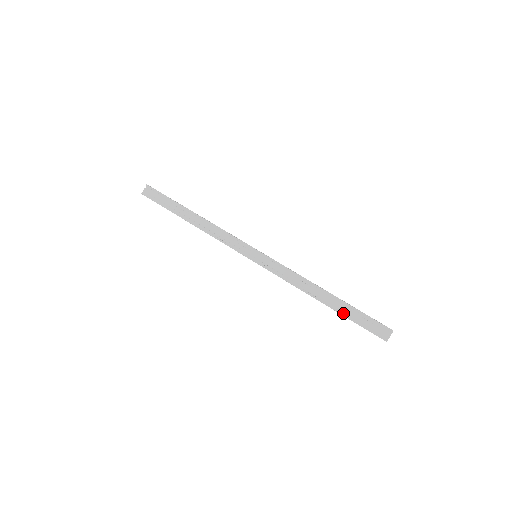
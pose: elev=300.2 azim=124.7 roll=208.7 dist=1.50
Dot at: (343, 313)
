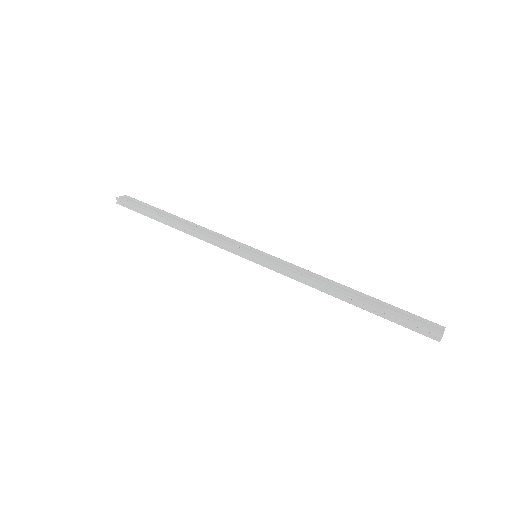
Dot at: (377, 306)
